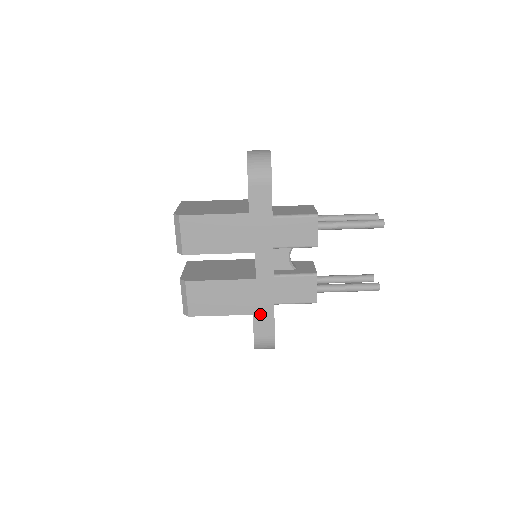
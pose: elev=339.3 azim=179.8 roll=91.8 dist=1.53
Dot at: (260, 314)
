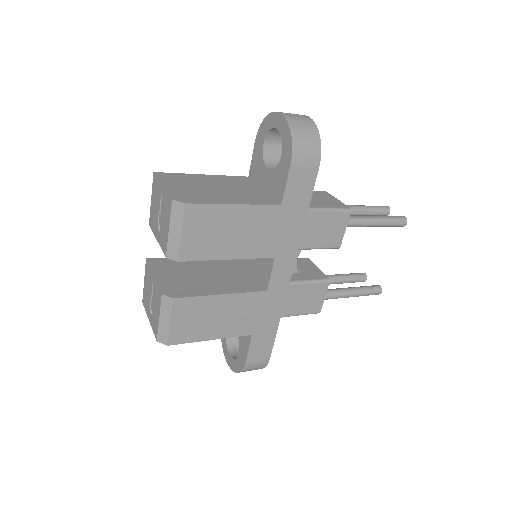
Dot at: (260, 333)
